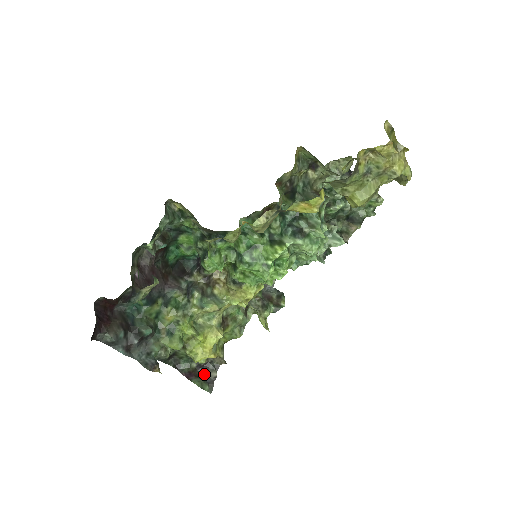
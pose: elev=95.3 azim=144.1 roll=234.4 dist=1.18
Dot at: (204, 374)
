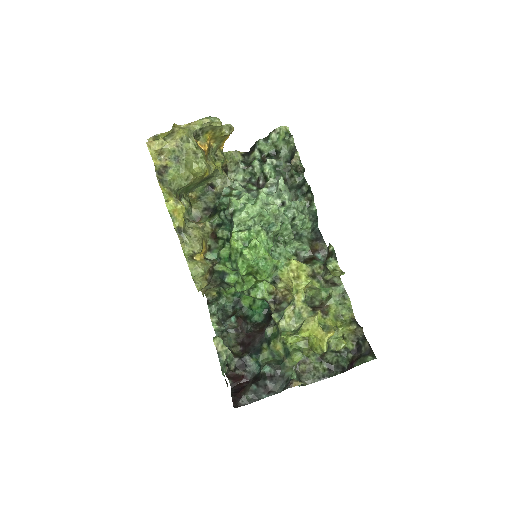
Dot at: (362, 353)
